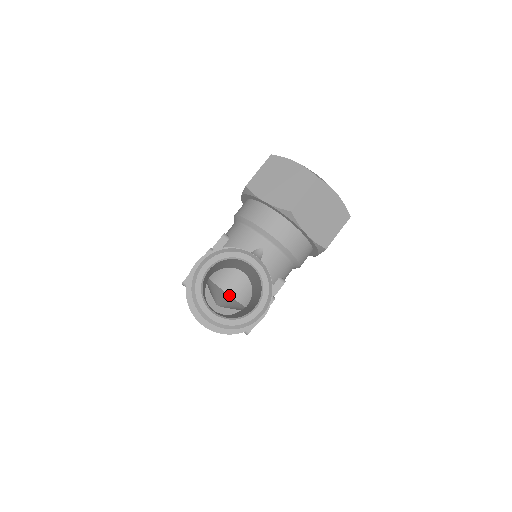
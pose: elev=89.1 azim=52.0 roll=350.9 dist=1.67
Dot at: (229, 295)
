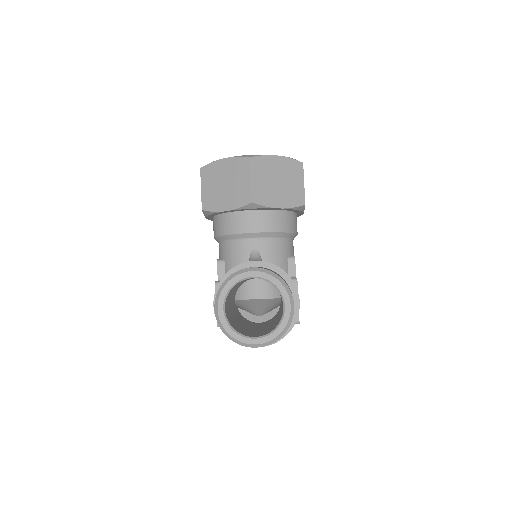
Dot at: (263, 299)
